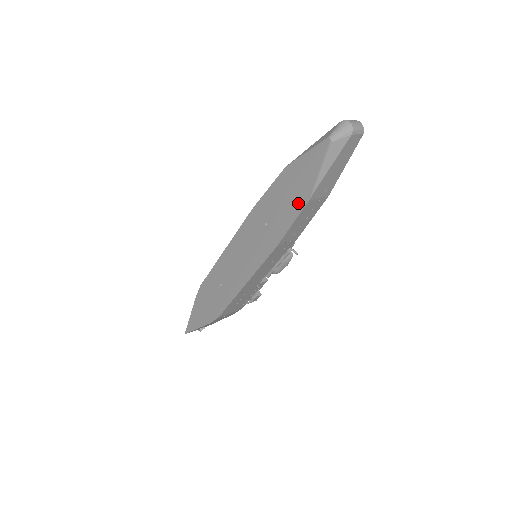
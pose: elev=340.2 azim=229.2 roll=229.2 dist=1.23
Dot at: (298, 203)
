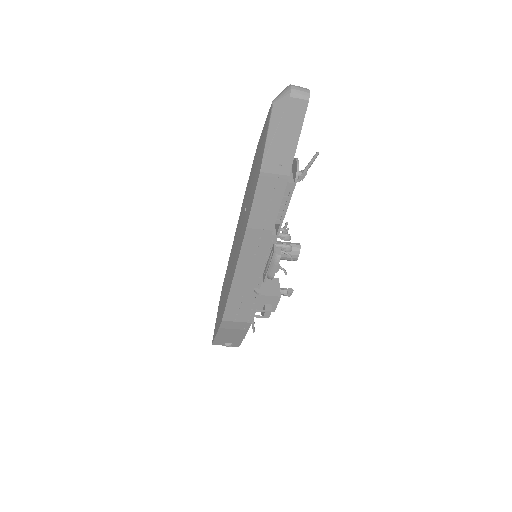
Dot at: (256, 178)
